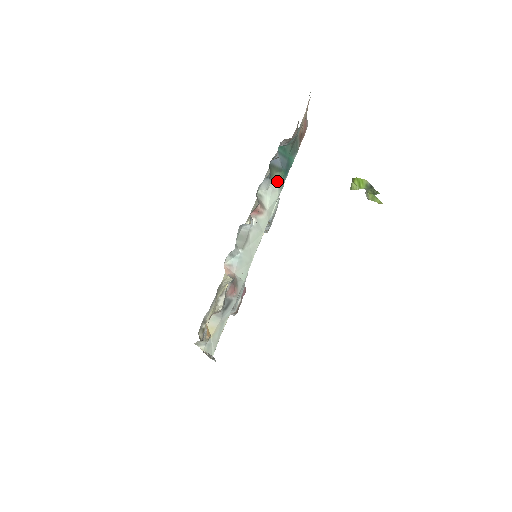
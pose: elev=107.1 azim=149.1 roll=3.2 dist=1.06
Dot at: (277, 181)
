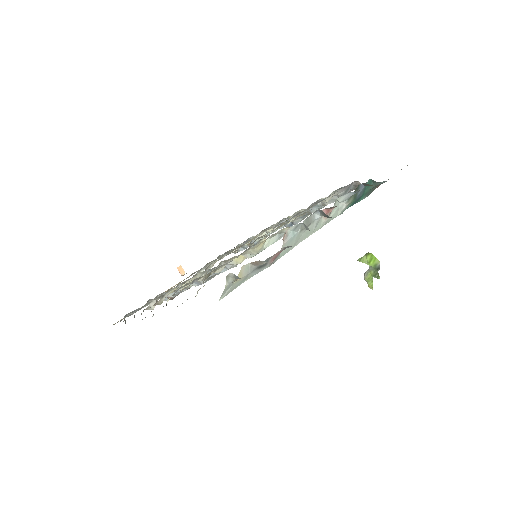
Dot at: (348, 203)
